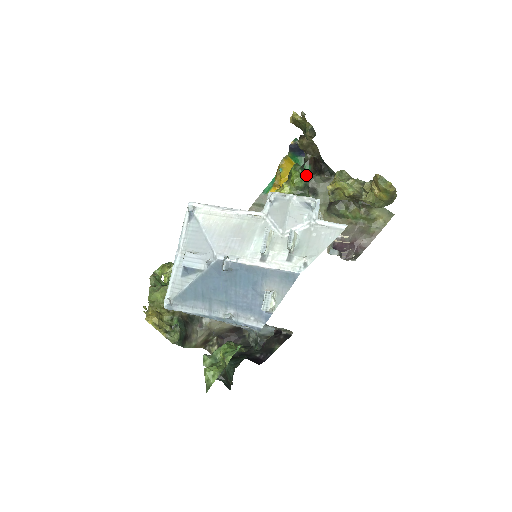
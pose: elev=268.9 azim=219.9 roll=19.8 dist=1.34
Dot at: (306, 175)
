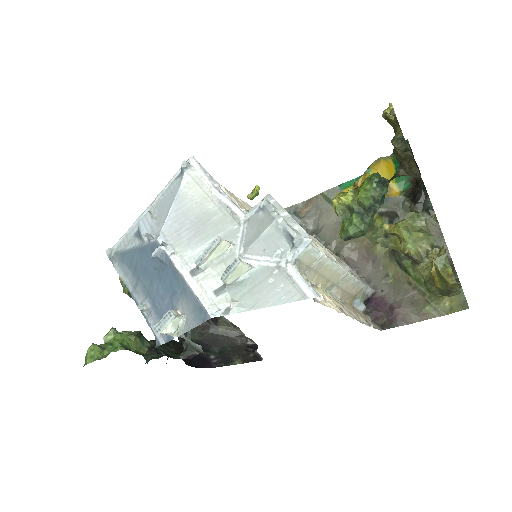
Dot at: (380, 194)
